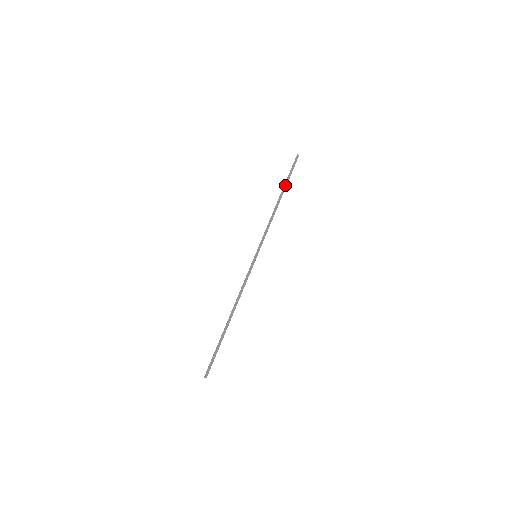
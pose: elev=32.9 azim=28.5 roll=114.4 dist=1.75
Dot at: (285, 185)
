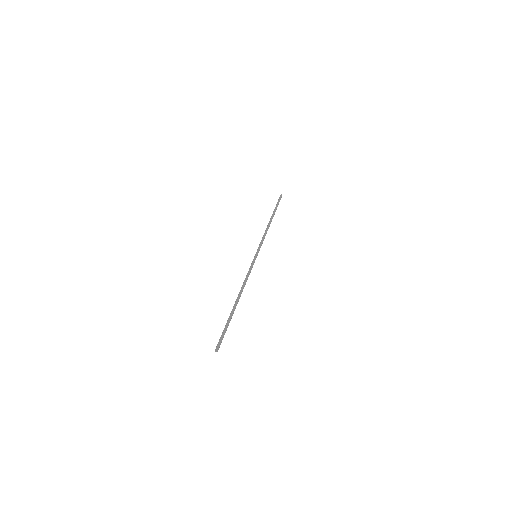
Dot at: (273, 211)
